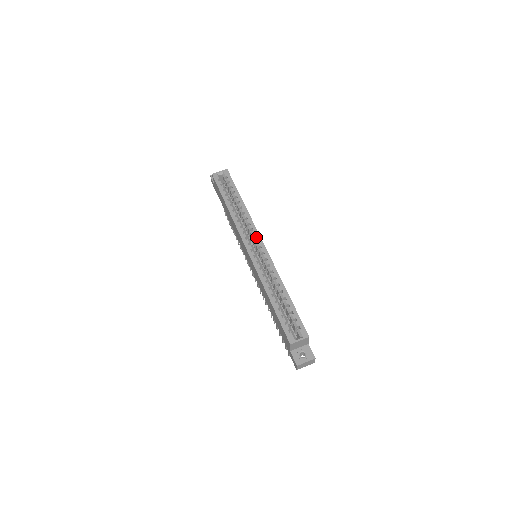
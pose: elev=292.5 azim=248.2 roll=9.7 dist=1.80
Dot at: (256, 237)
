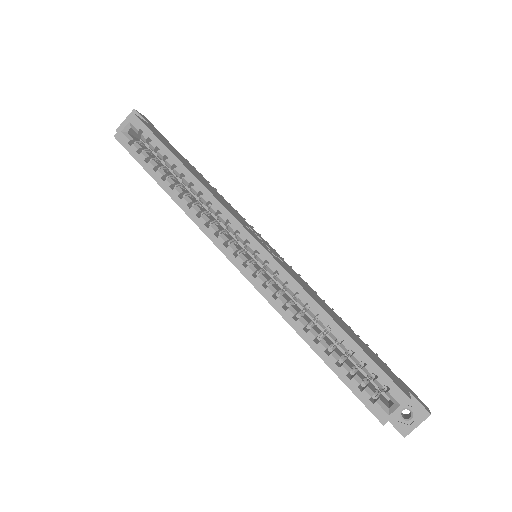
Dot at: (241, 236)
